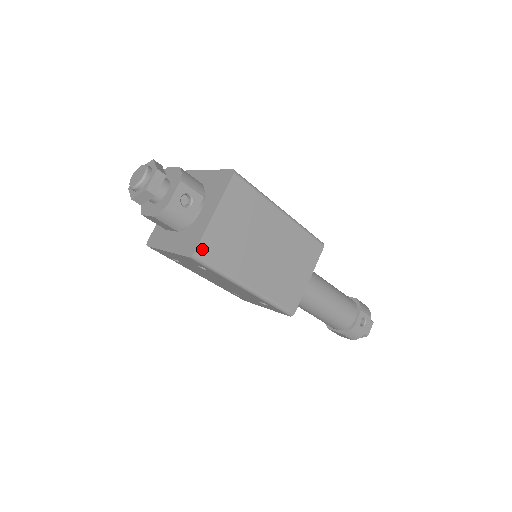
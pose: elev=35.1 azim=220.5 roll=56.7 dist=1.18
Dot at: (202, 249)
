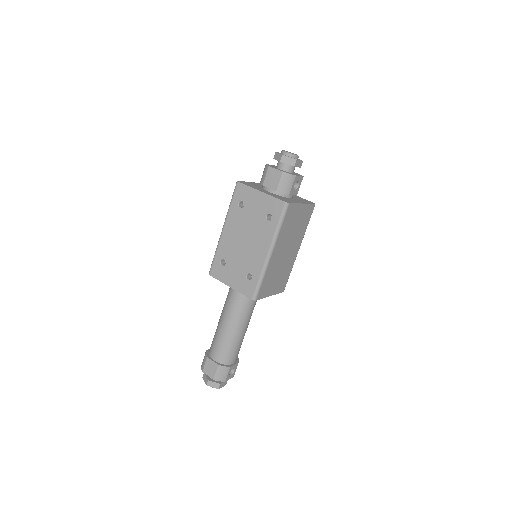
Dot at: (291, 207)
